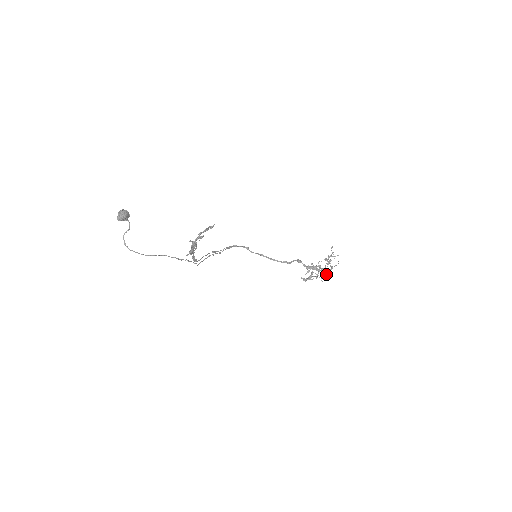
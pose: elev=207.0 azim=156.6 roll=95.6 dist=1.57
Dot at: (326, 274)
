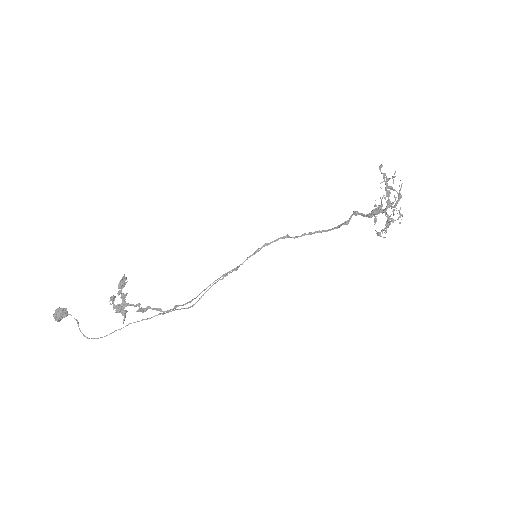
Dot at: occluded
